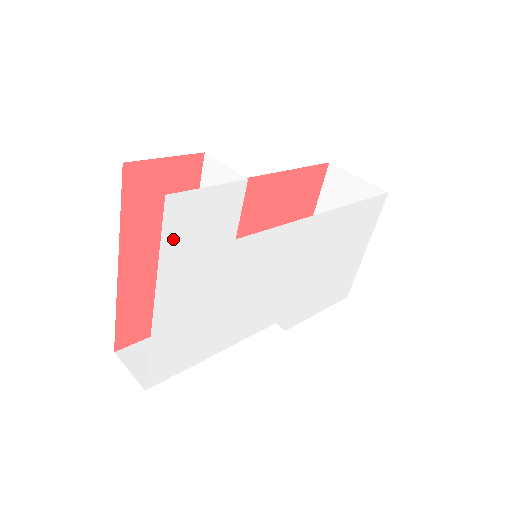
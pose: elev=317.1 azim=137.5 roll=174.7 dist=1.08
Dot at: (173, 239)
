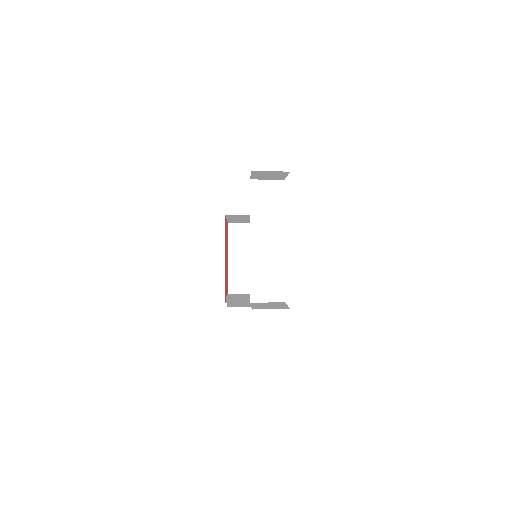
Dot at: occluded
